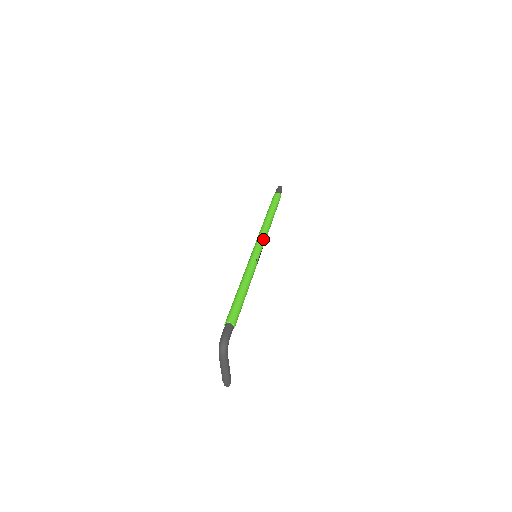
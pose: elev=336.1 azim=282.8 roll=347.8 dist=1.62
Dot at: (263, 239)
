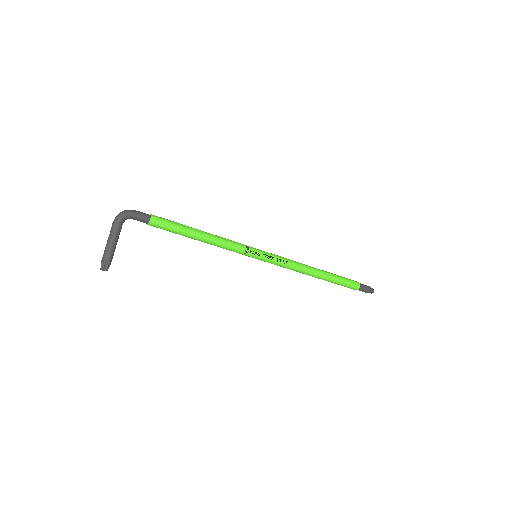
Dot at: (280, 257)
